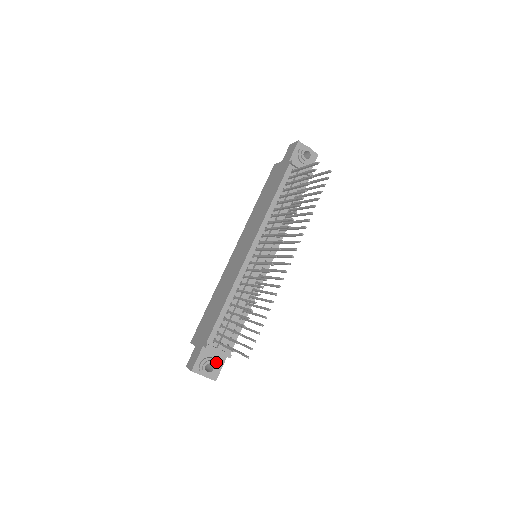
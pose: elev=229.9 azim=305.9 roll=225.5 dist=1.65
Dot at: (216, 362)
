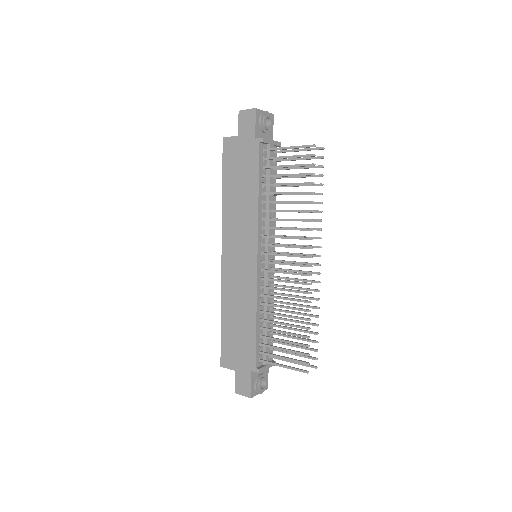
Dot at: (265, 375)
